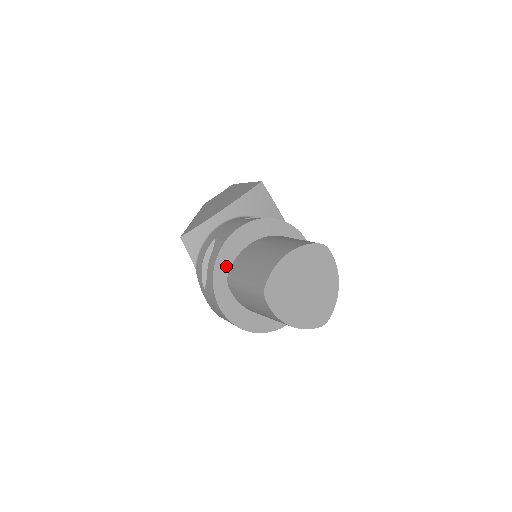
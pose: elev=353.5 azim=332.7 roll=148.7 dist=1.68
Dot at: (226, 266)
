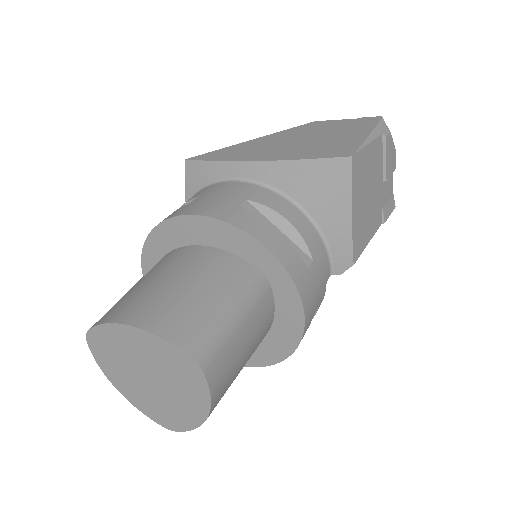
Dot at: (164, 246)
